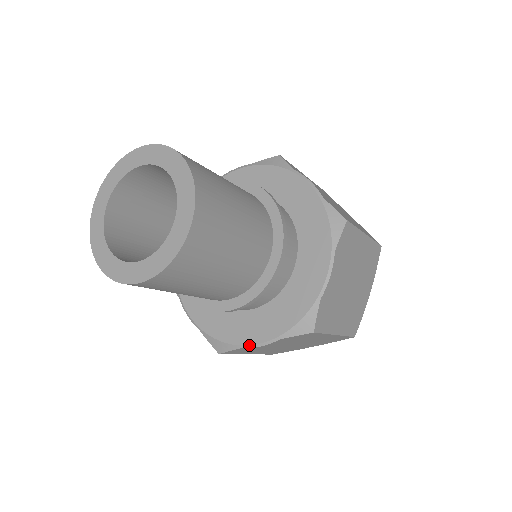
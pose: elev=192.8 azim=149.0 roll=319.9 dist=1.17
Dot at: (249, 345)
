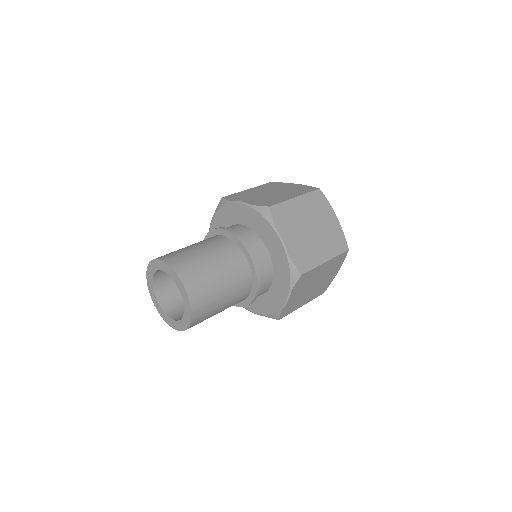
Dot at: occluded
